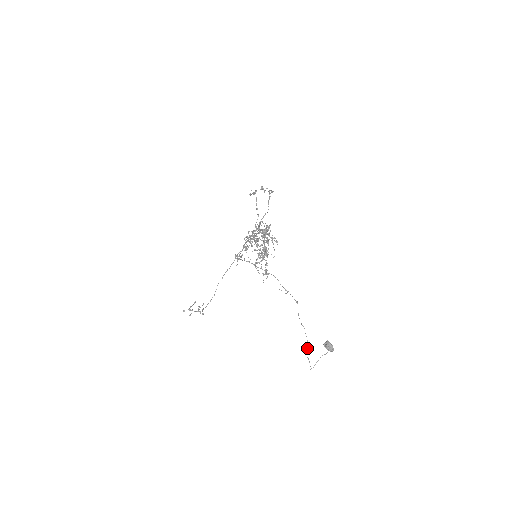
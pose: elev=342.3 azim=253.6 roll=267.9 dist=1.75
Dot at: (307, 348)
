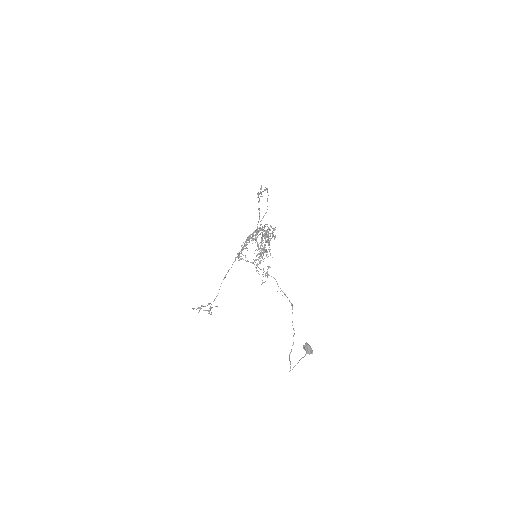
Dot at: (291, 351)
